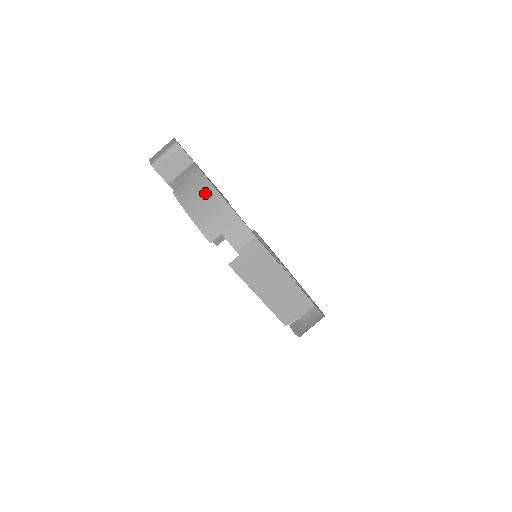
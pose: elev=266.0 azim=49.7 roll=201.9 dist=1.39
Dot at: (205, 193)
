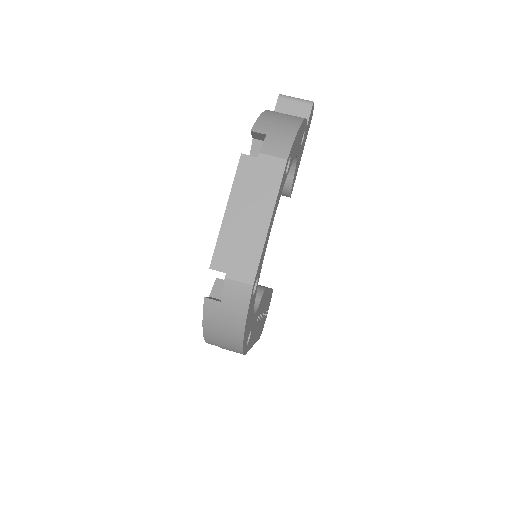
Dot at: (292, 118)
